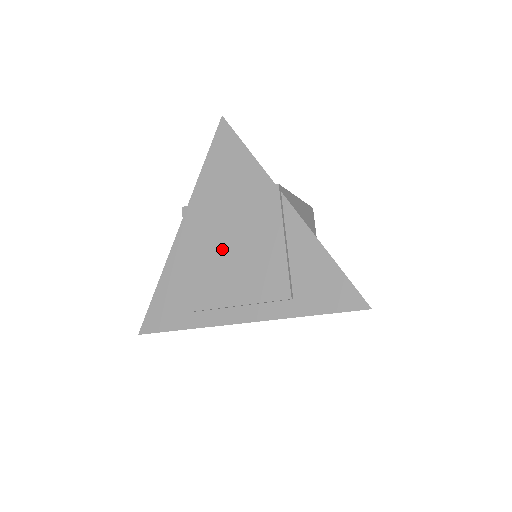
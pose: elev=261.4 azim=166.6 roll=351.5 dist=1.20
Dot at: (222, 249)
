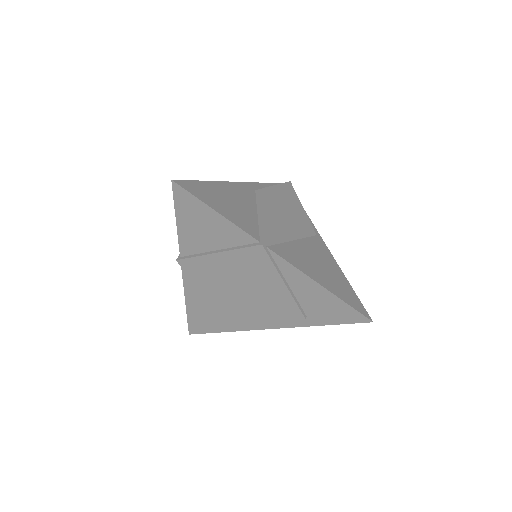
Dot at: (231, 289)
